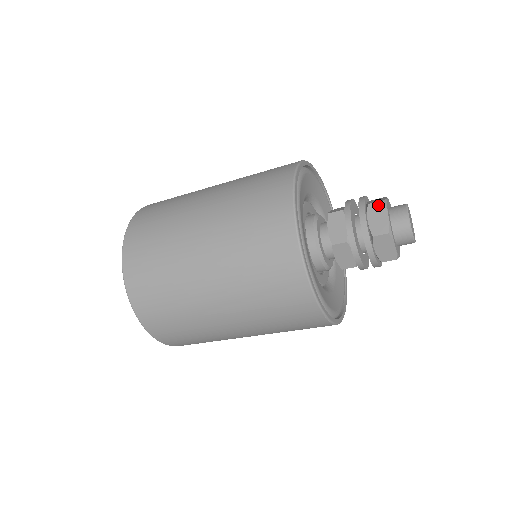
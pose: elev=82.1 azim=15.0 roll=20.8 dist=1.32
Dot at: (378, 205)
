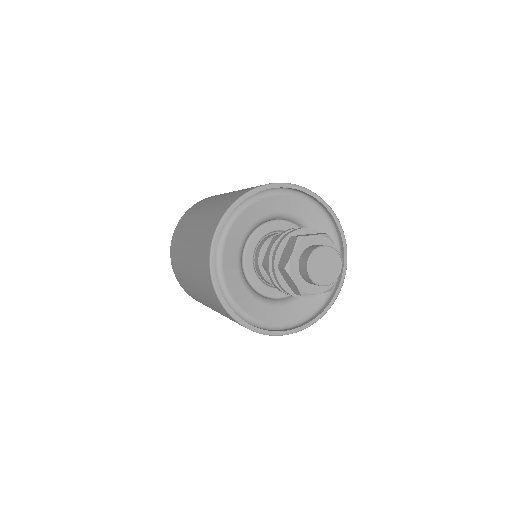
Dot at: (293, 240)
